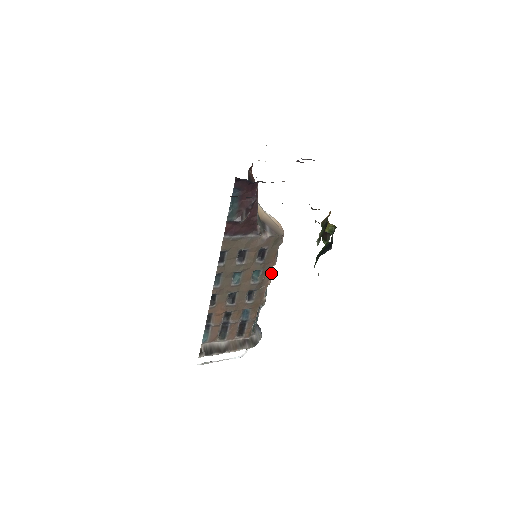
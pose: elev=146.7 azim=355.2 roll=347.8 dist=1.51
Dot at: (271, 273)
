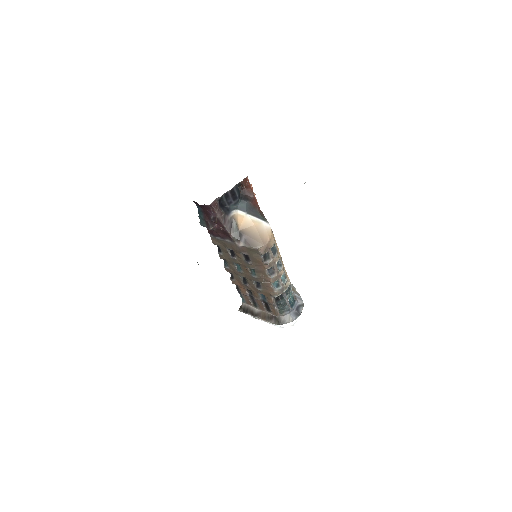
Dot at: (271, 274)
